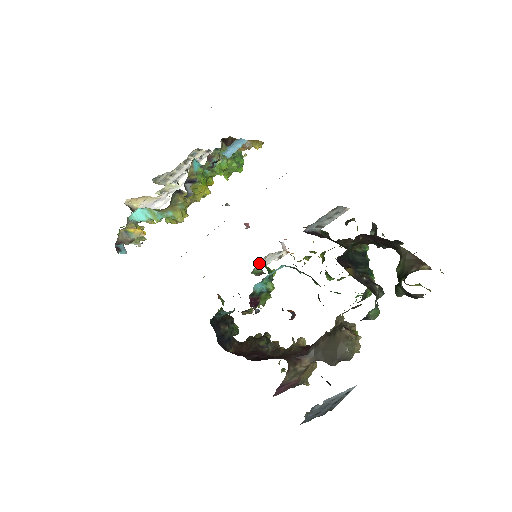
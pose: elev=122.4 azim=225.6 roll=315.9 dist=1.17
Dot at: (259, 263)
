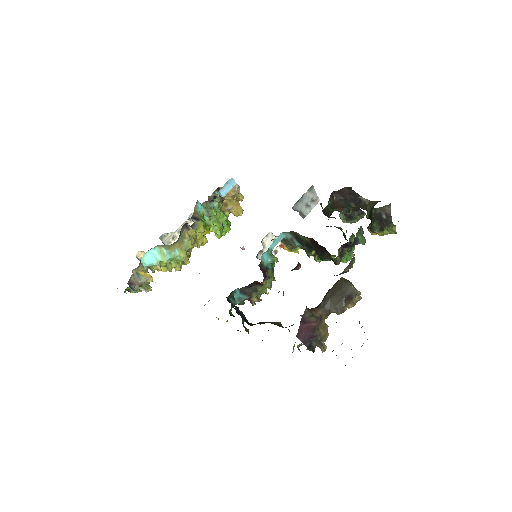
Dot at: (262, 245)
